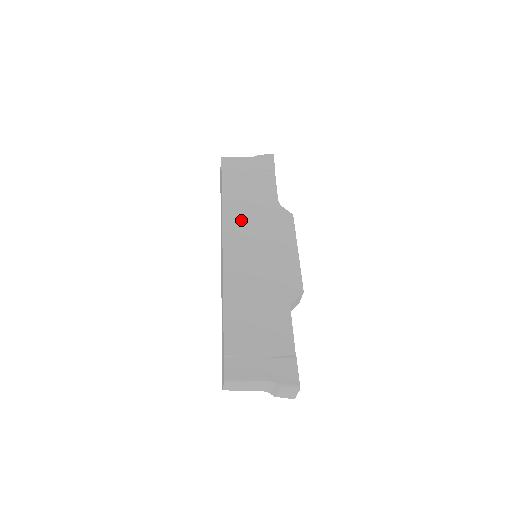
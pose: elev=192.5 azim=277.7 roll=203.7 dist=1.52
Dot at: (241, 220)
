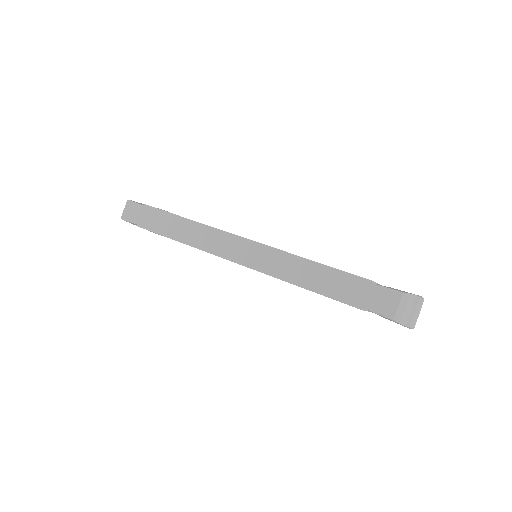
Dot at: occluded
